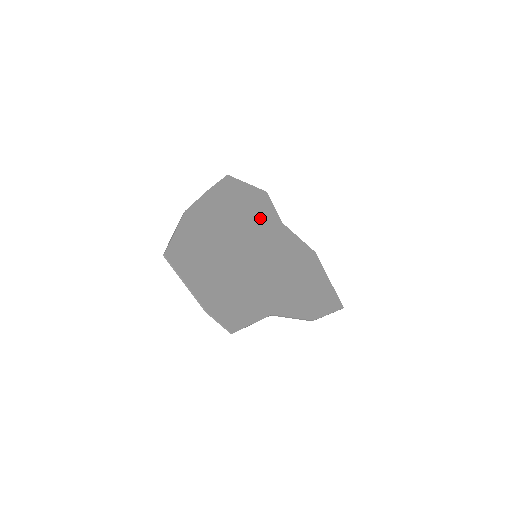
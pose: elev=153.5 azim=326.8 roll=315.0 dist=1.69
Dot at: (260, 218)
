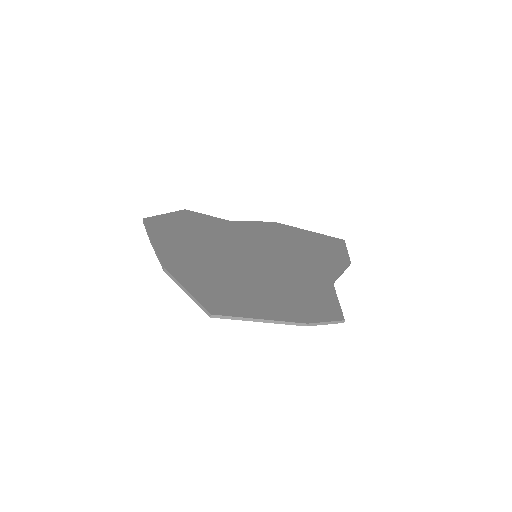
Dot at: (213, 229)
